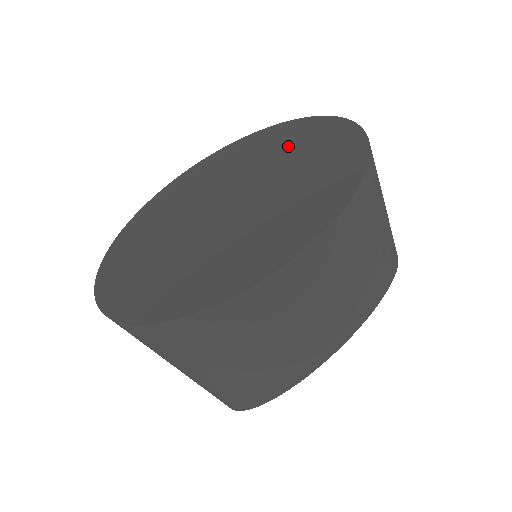
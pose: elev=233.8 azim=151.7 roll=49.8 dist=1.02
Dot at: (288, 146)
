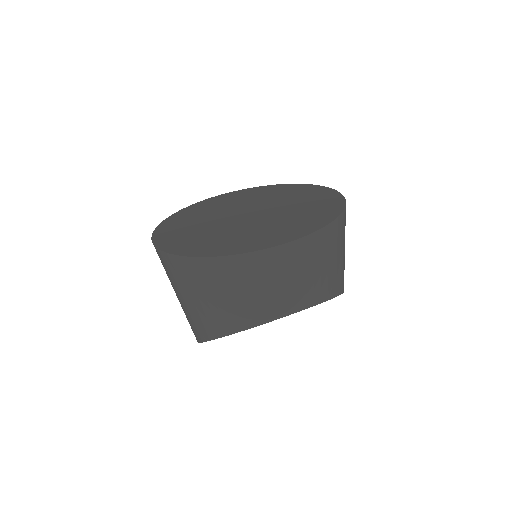
Dot at: (304, 199)
